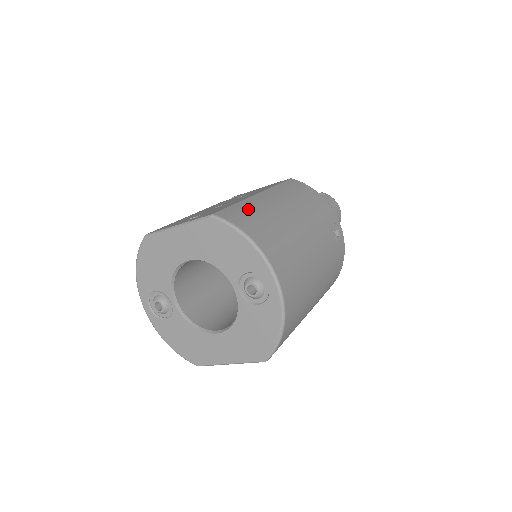
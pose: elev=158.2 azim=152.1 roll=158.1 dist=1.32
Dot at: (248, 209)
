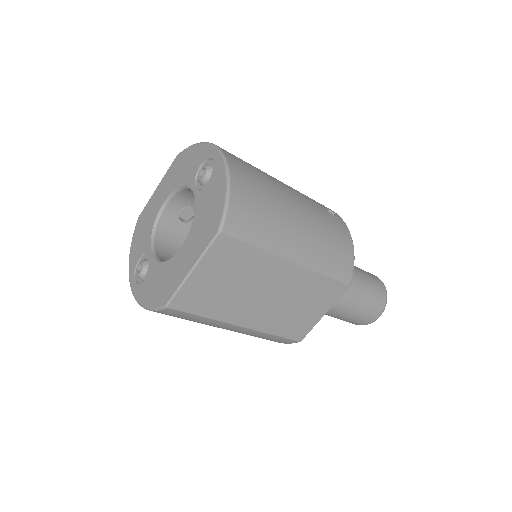
Dot at: occluded
